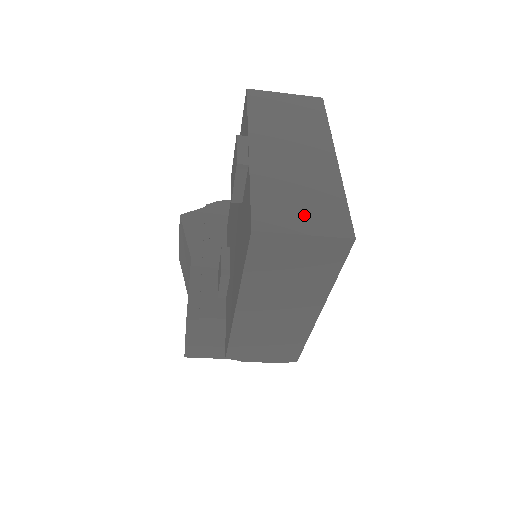
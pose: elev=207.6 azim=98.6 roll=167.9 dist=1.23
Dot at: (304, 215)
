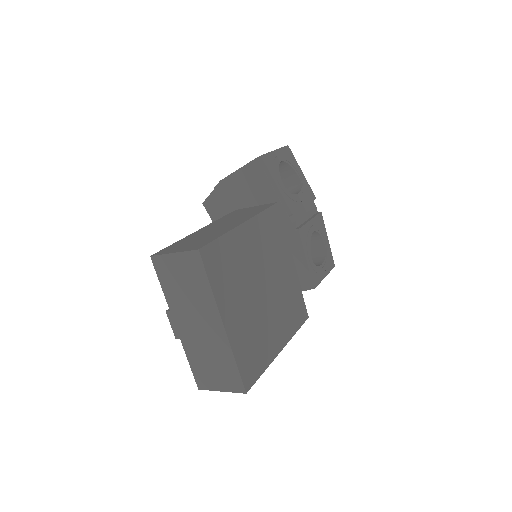
Dot at: (218, 378)
